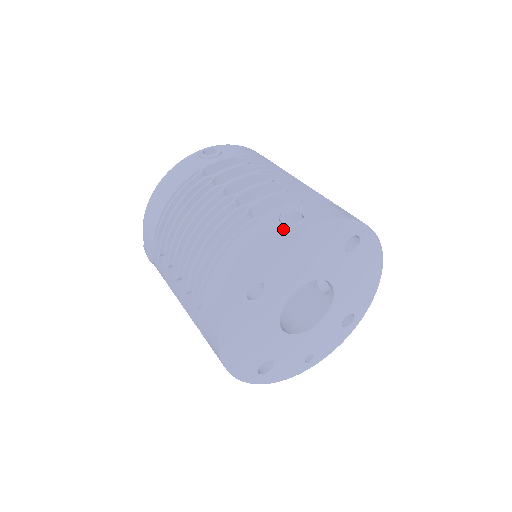
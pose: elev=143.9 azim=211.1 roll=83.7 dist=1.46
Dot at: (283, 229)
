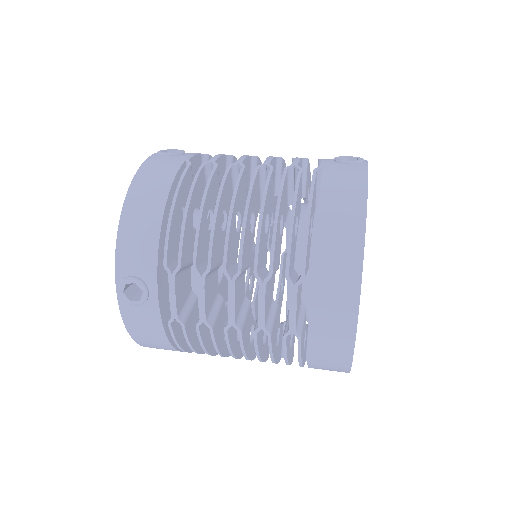
Dot at: (356, 166)
